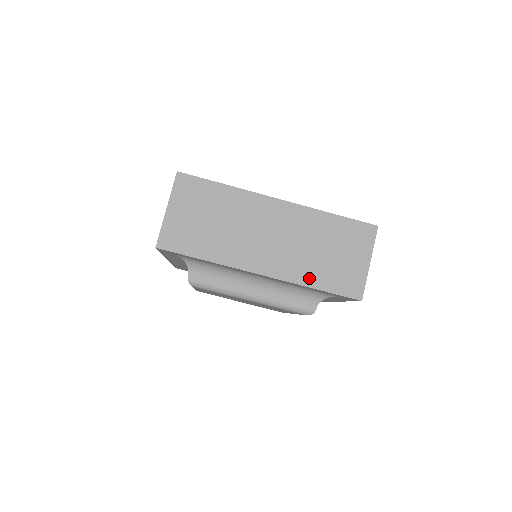
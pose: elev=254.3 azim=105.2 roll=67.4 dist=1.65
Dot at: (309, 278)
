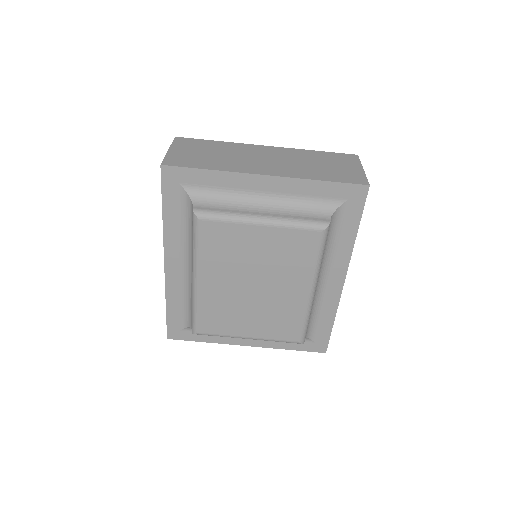
Dot at: (312, 176)
